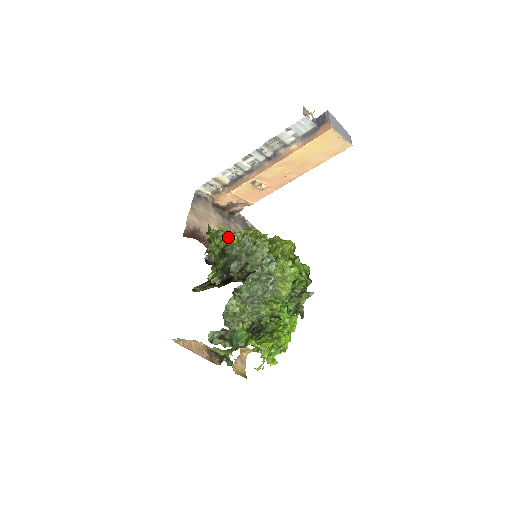
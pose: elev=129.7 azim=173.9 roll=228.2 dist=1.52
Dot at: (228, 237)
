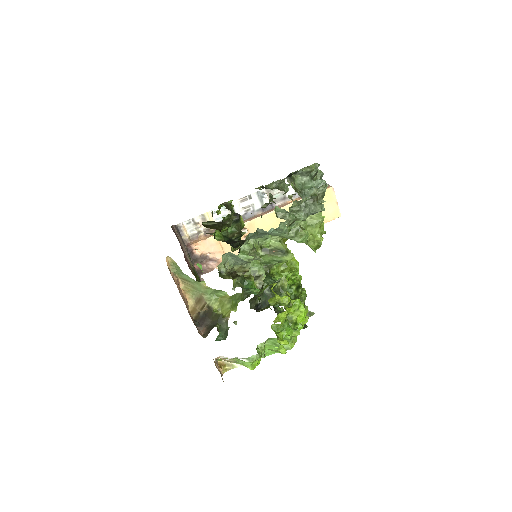
Dot at: occluded
